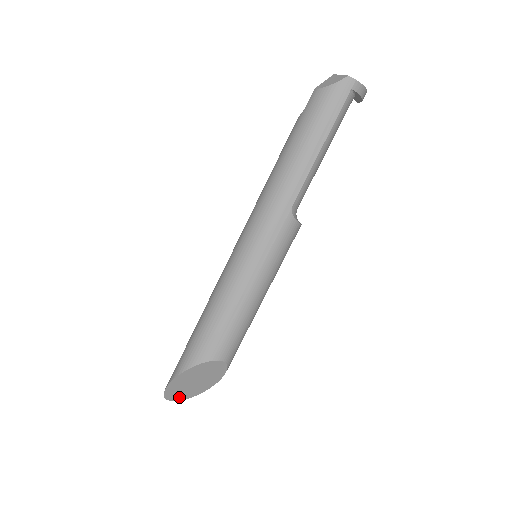
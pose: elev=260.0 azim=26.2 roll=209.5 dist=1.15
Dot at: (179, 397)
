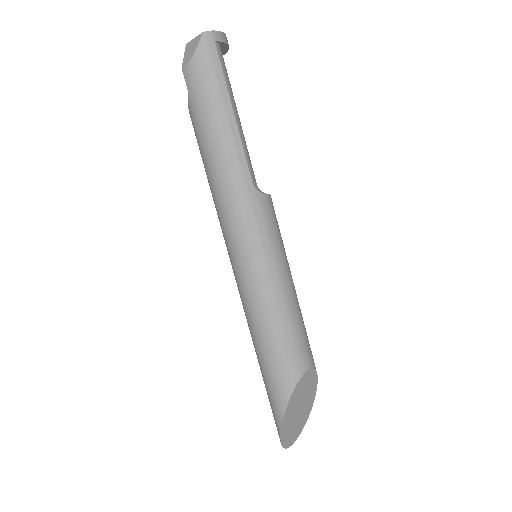
Dot at: (295, 436)
